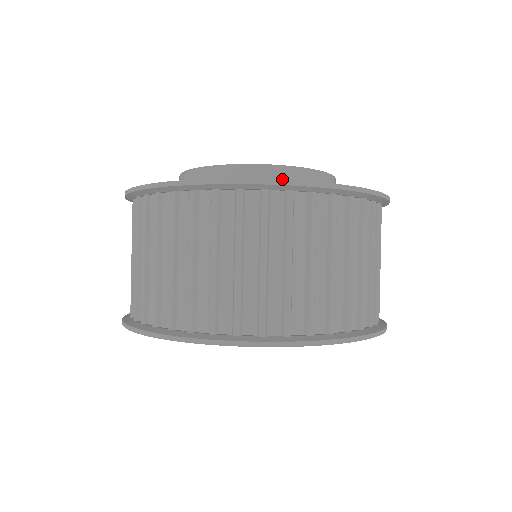
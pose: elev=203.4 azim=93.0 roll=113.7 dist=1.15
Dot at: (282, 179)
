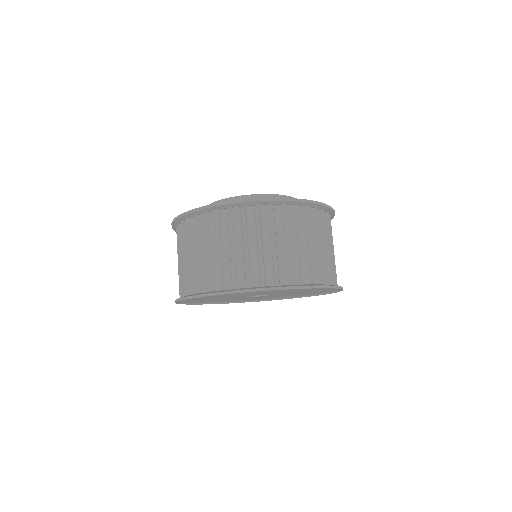
Dot at: occluded
